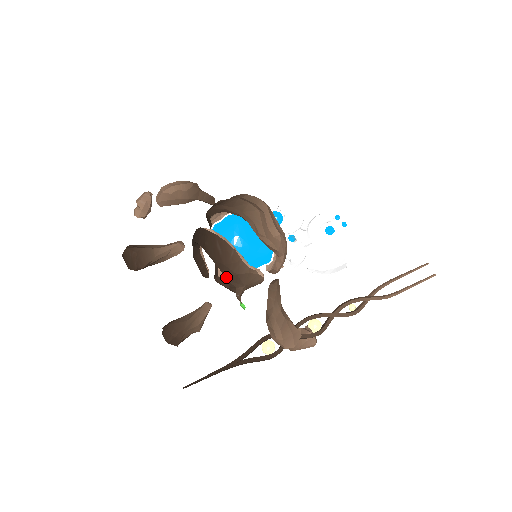
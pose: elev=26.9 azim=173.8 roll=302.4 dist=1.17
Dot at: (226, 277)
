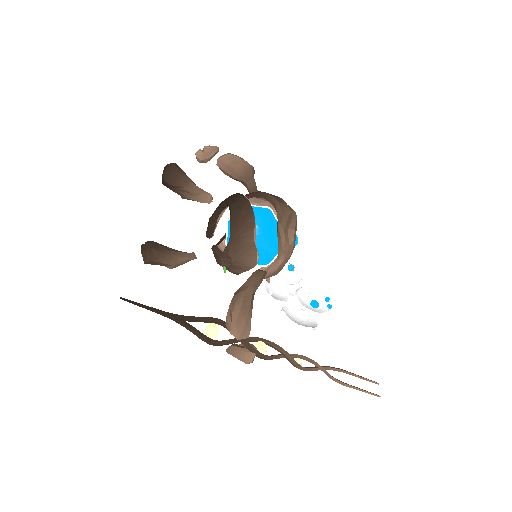
Dot at: (230, 238)
